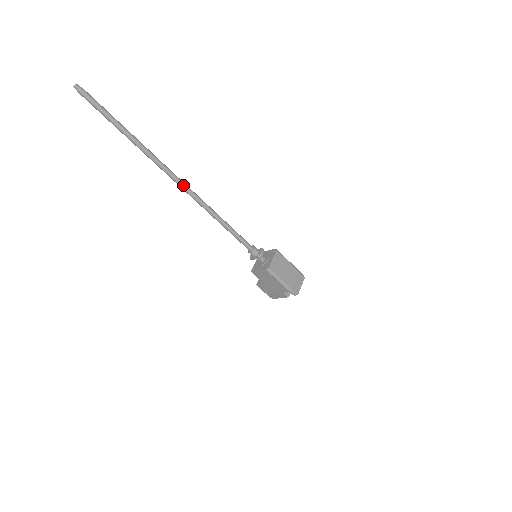
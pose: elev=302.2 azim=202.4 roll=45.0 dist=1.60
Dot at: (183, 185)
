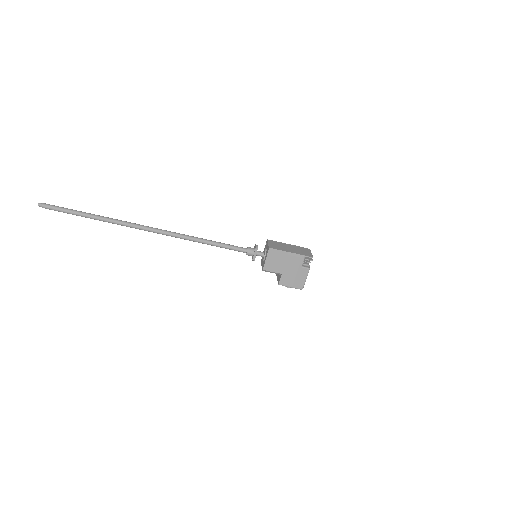
Dot at: (157, 229)
